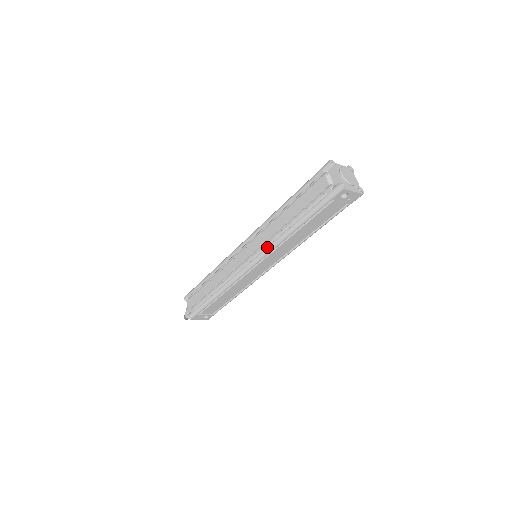
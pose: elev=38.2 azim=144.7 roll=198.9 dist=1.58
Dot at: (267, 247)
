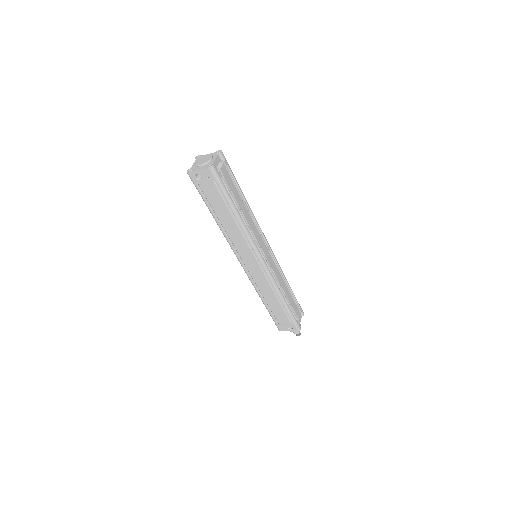
Dot at: occluded
